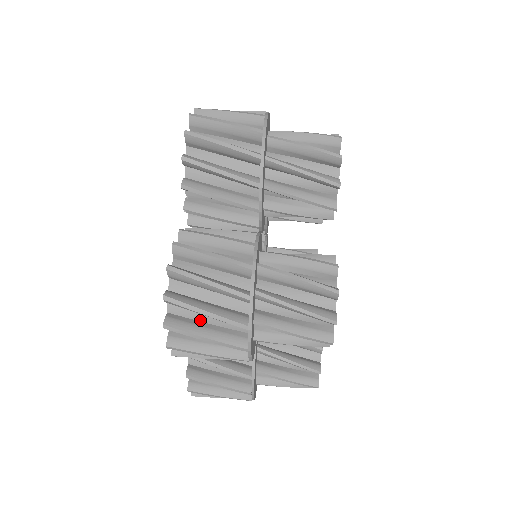
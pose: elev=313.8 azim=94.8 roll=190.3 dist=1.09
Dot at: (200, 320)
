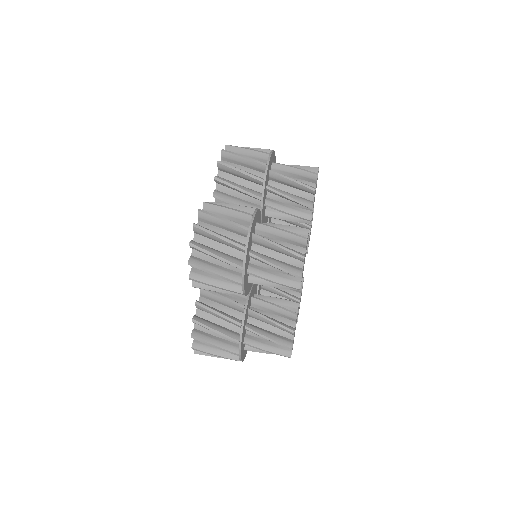
Dot at: (213, 248)
